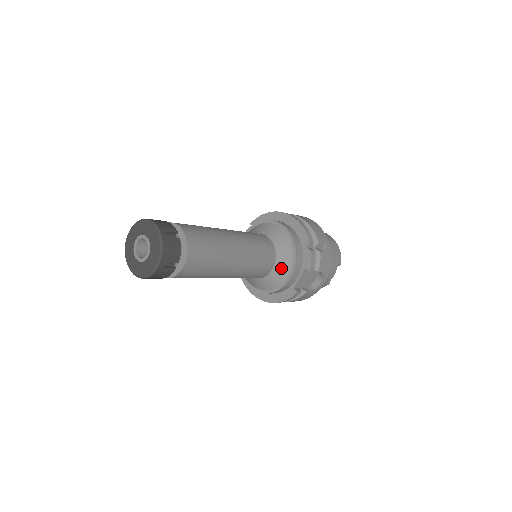
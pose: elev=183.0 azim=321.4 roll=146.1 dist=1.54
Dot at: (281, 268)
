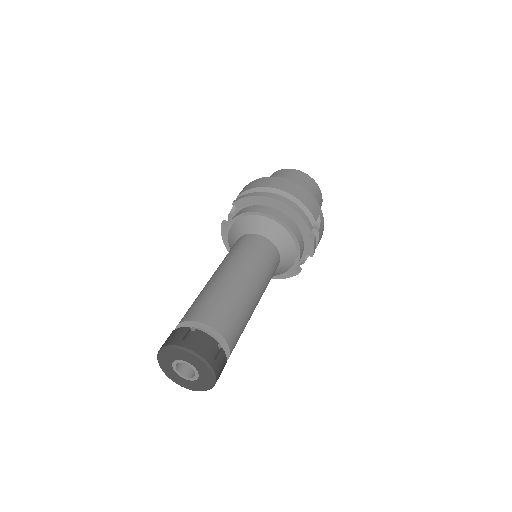
Dot at: (285, 264)
